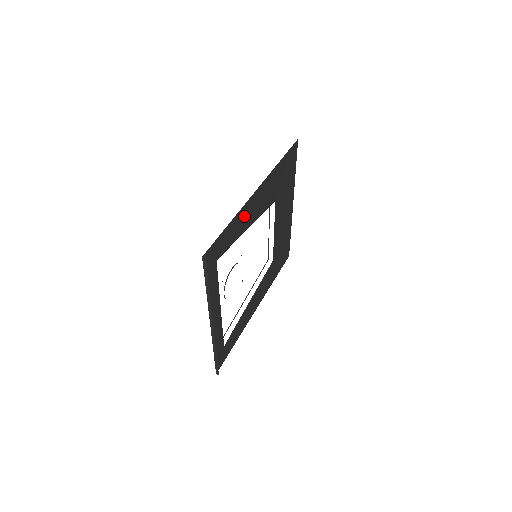
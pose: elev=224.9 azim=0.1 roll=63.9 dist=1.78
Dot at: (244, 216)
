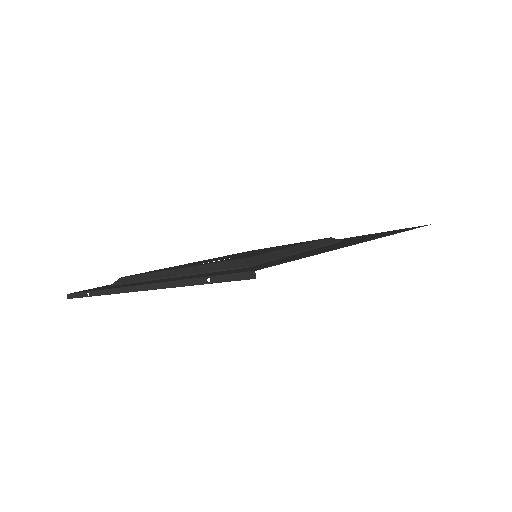
Dot at: occluded
